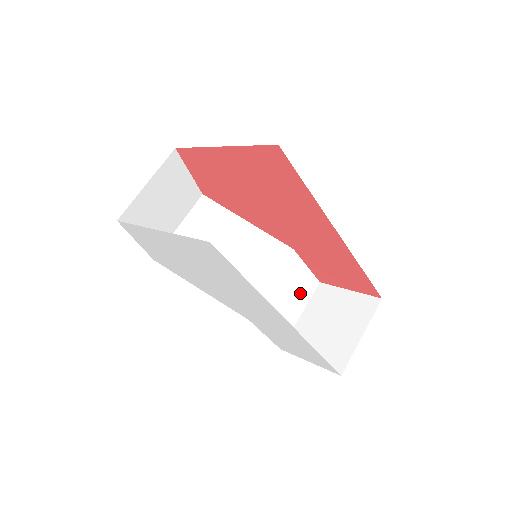
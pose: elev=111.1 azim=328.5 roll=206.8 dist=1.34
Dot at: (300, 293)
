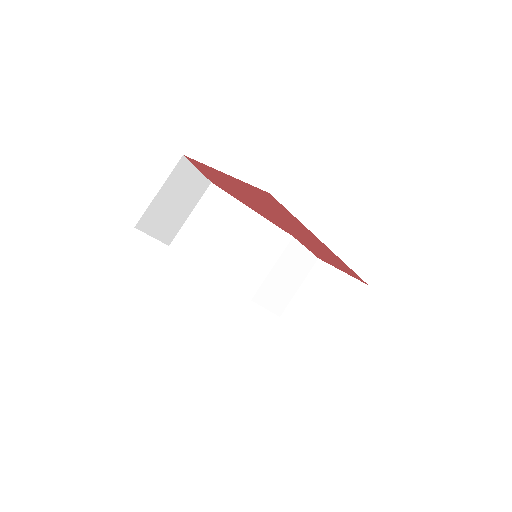
Dot at: (299, 271)
